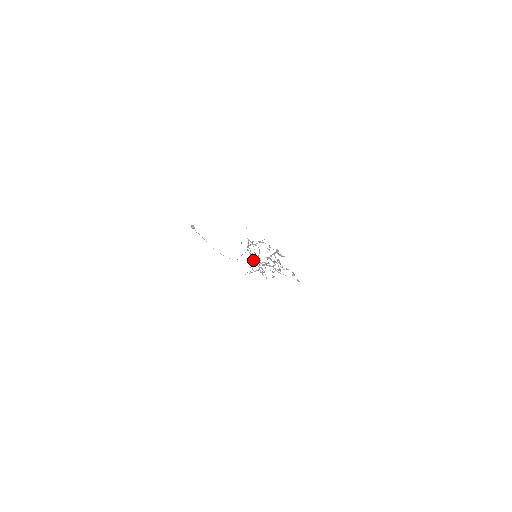
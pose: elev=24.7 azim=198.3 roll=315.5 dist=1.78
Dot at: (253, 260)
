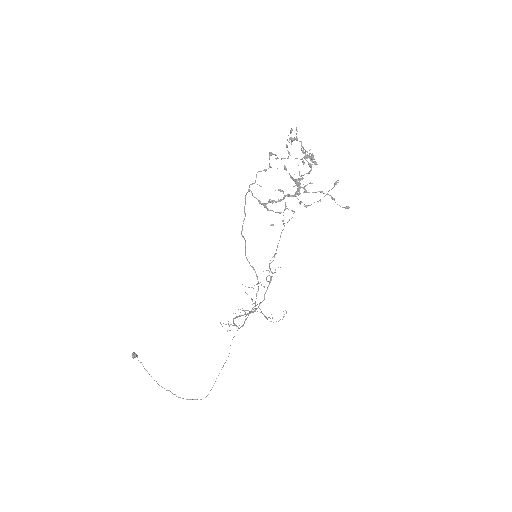
Dot at: (247, 294)
